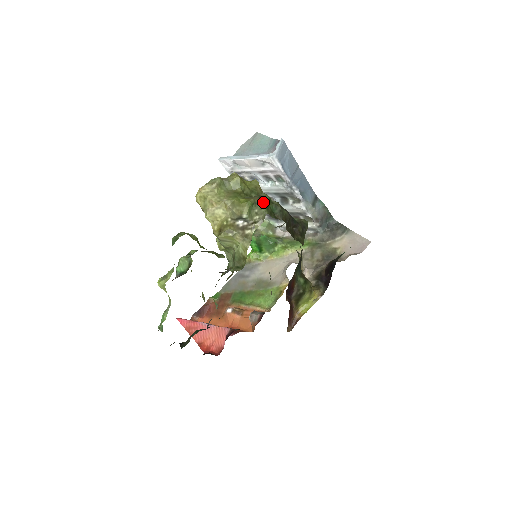
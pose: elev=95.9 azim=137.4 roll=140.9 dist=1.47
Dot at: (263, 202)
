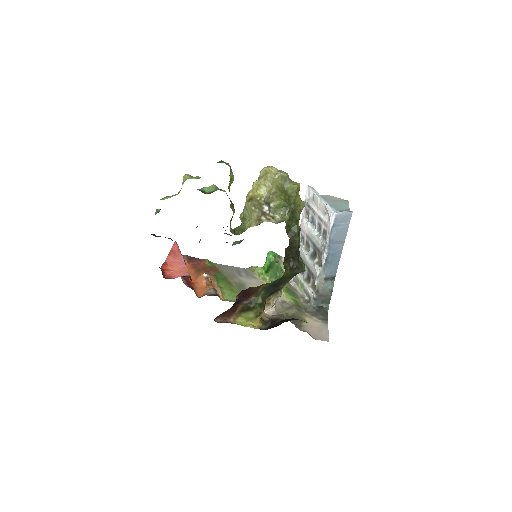
Dot at: (292, 215)
